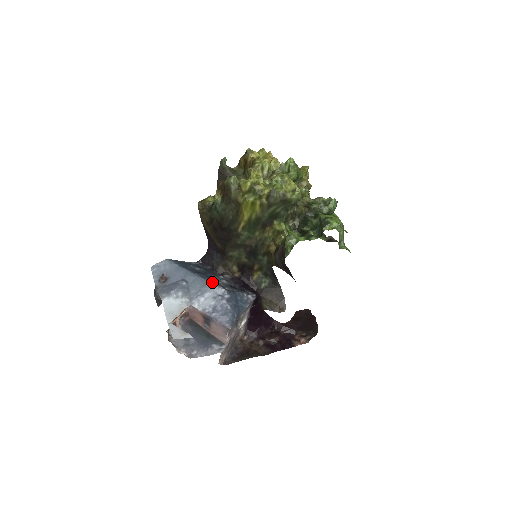
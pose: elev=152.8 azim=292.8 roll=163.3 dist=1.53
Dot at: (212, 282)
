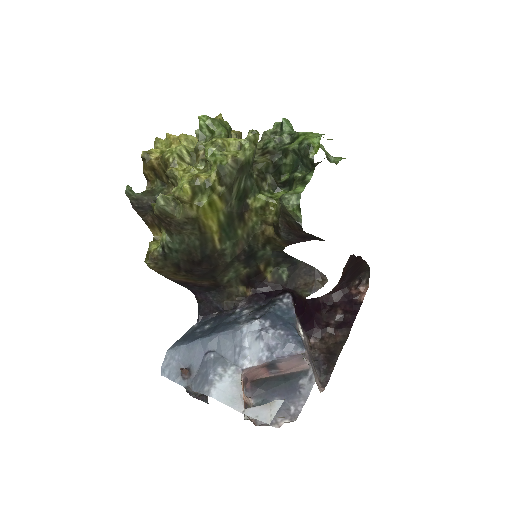
Dot at: (237, 325)
